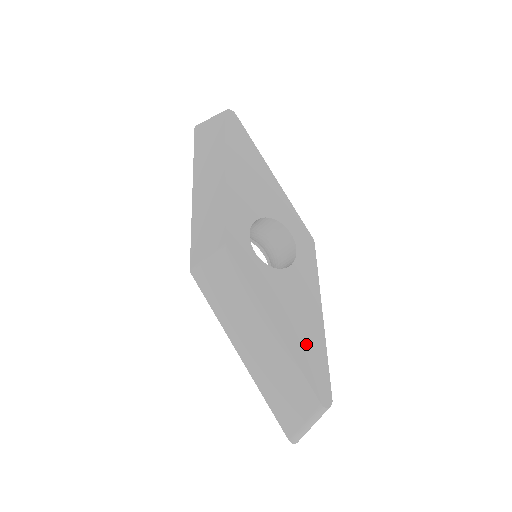
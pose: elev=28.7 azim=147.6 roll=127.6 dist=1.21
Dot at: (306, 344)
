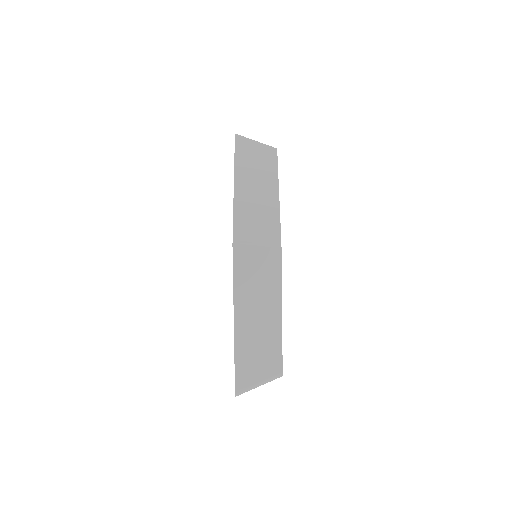
Dot at: occluded
